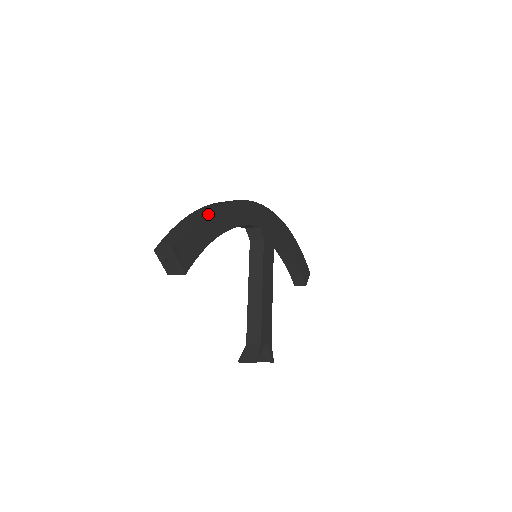
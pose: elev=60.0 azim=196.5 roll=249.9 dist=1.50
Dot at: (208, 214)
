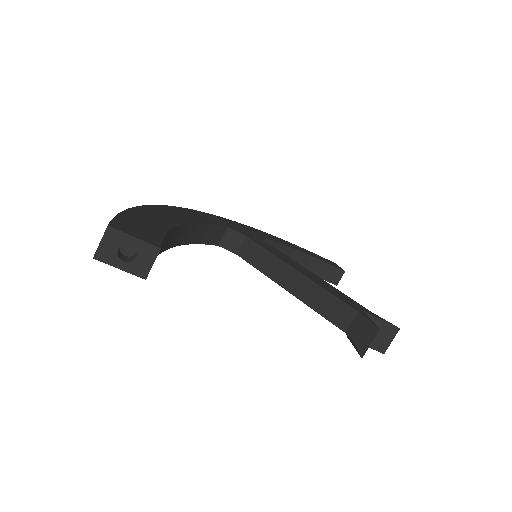
Dot at: (139, 209)
